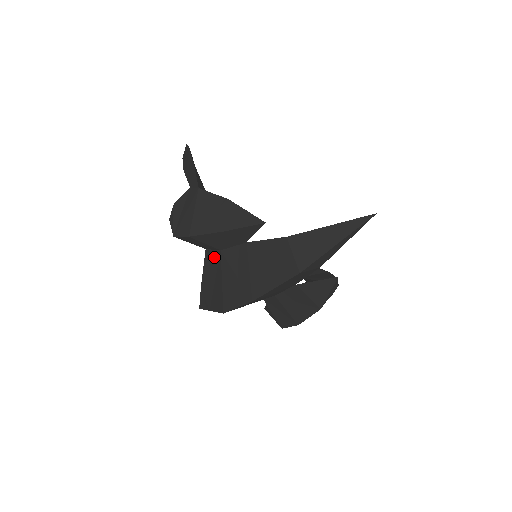
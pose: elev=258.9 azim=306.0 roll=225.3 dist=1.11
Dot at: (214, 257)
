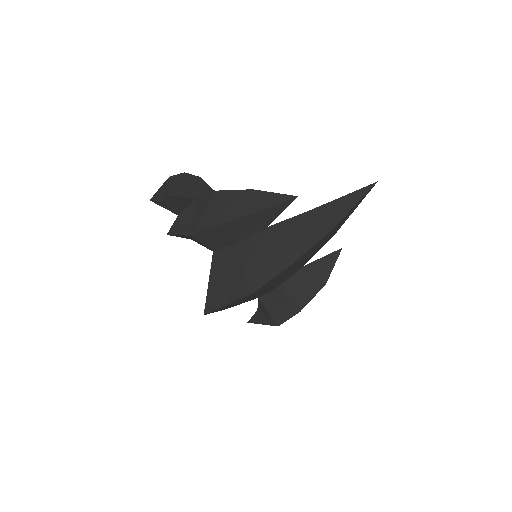
Dot at: (227, 253)
